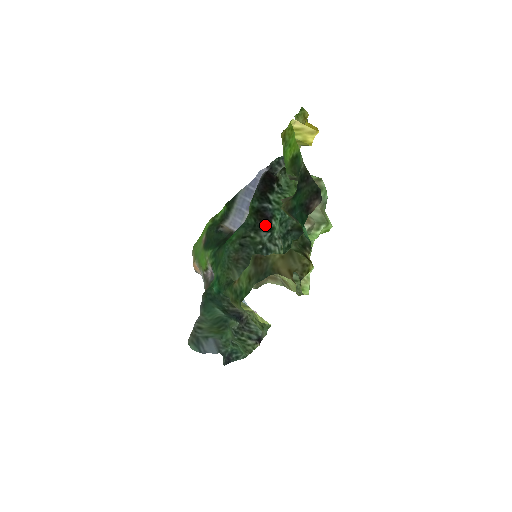
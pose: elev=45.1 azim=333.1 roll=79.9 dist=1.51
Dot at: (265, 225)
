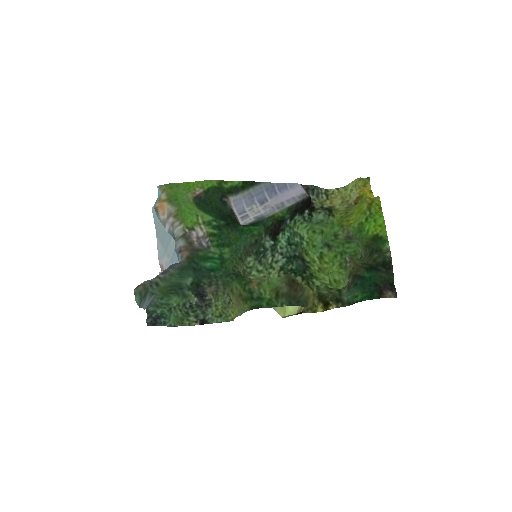
Dot at: (274, 232)
